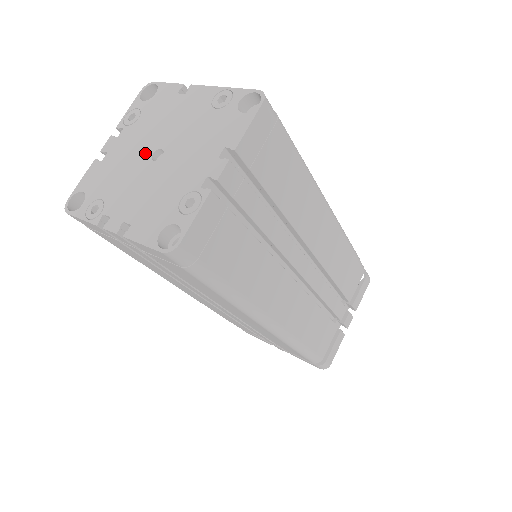
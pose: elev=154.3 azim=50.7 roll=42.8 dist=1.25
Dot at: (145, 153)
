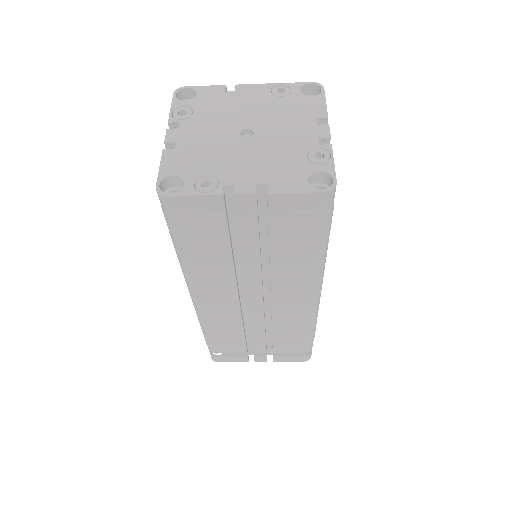
Dot at: (230, 134)
